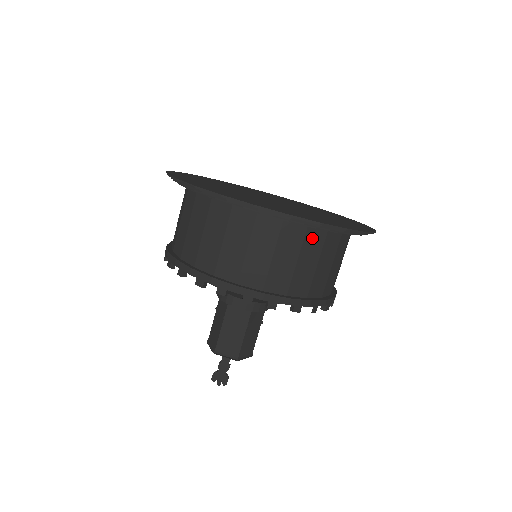
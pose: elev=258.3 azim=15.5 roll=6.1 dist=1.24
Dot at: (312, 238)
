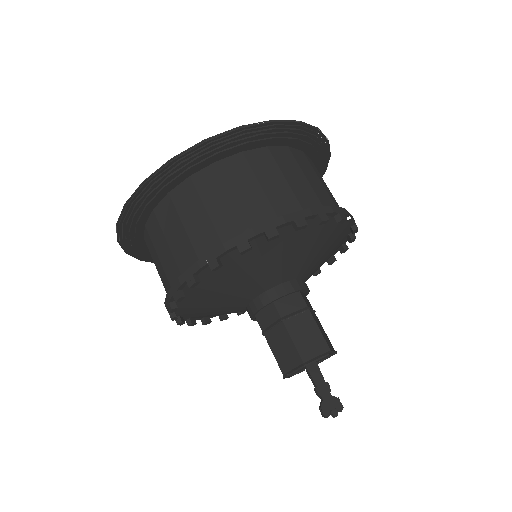
Dot at: (298, 157)
